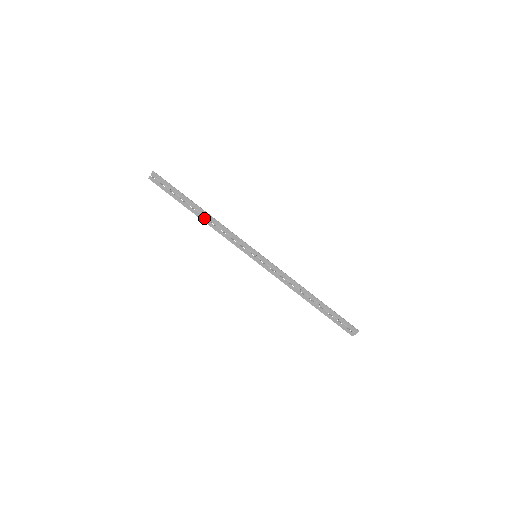
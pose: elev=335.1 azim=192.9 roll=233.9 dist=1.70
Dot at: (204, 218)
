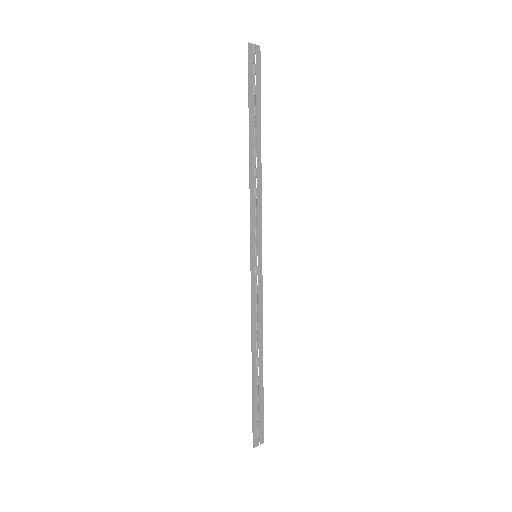
Dot at: (253, 155)
